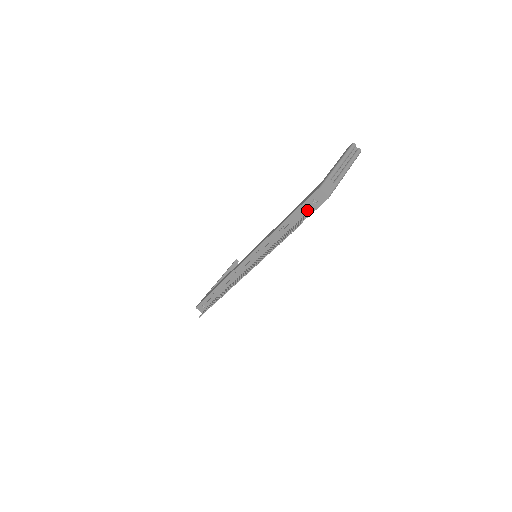
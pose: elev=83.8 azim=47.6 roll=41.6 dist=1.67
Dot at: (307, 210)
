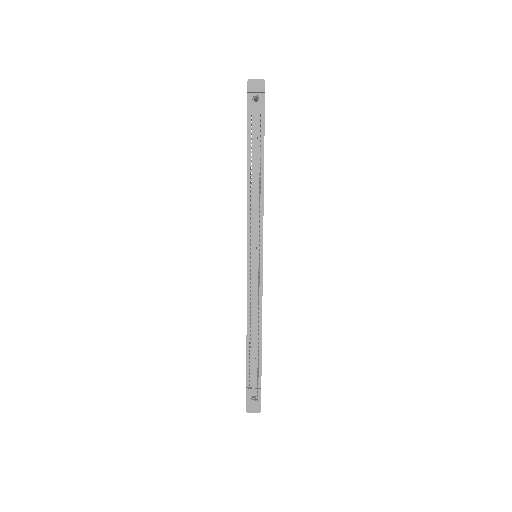
Dot at: (257, 120)
